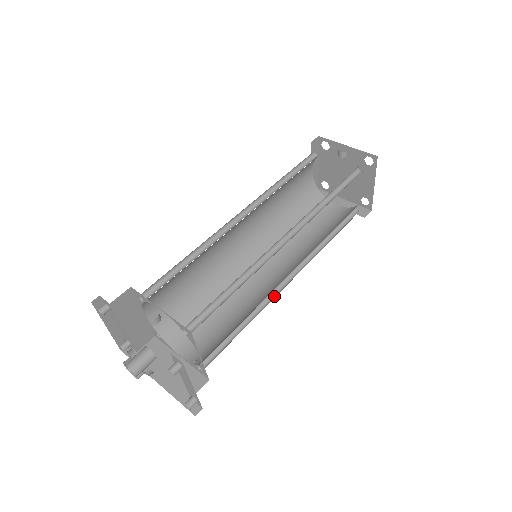
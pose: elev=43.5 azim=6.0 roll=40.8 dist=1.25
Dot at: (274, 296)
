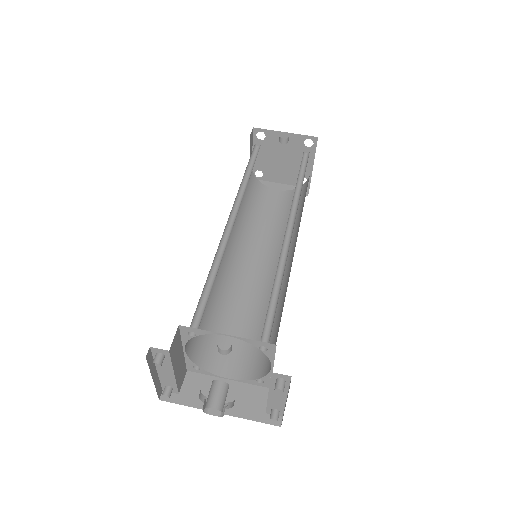
Dot at: occluded
